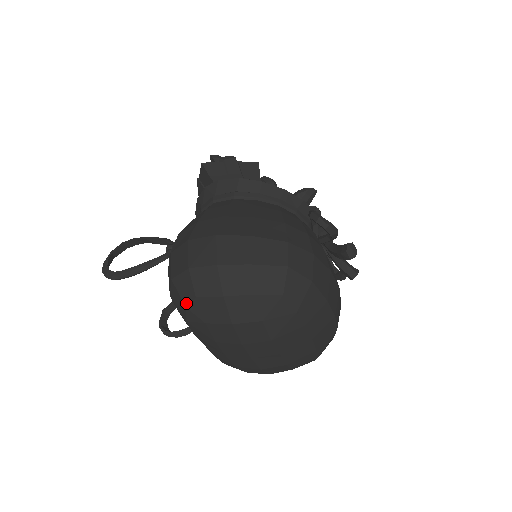
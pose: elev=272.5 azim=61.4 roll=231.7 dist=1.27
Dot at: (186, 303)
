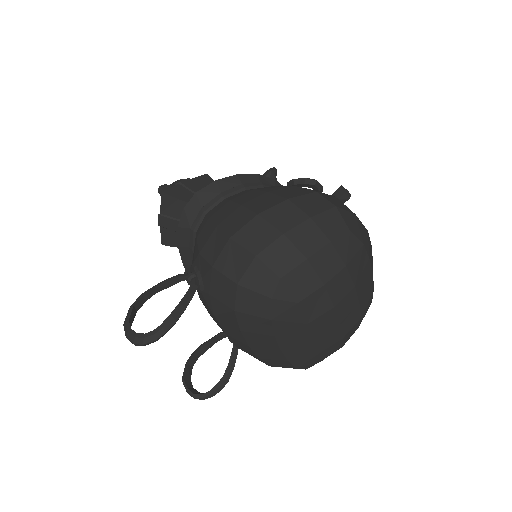
Dot at: (270, 294)
